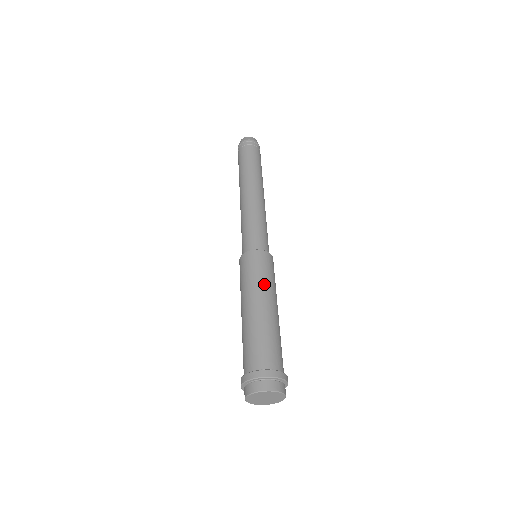
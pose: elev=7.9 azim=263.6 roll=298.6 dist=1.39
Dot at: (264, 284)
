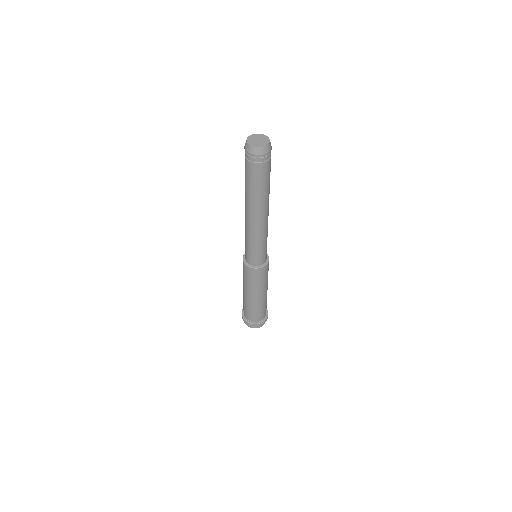
Dot at: (266, 283)
